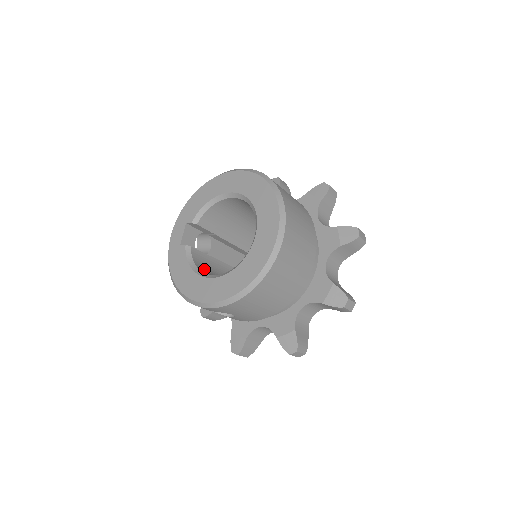
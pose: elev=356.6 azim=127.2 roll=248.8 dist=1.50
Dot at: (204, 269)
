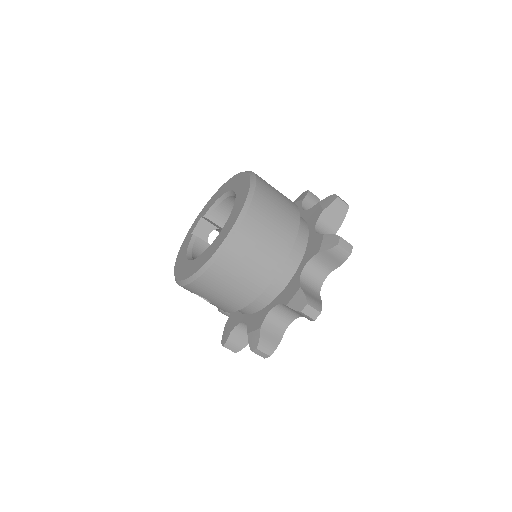
Dot at: occluded
